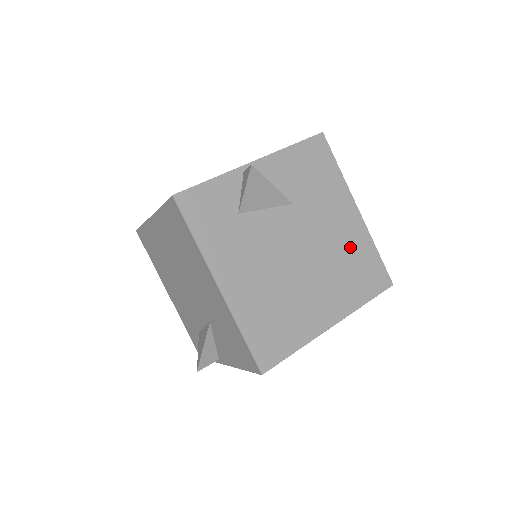
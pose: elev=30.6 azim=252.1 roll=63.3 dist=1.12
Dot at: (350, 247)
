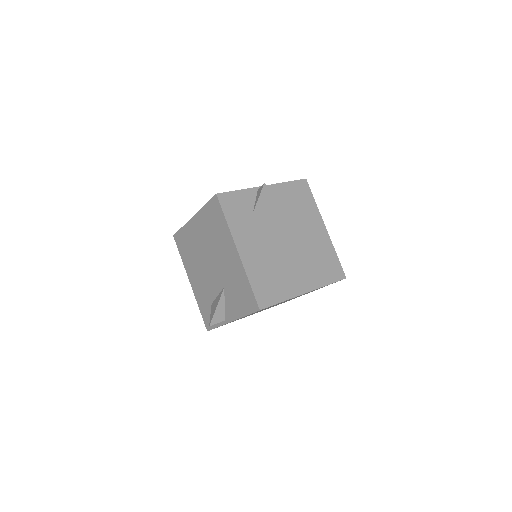
Dot at: (319, 248)
